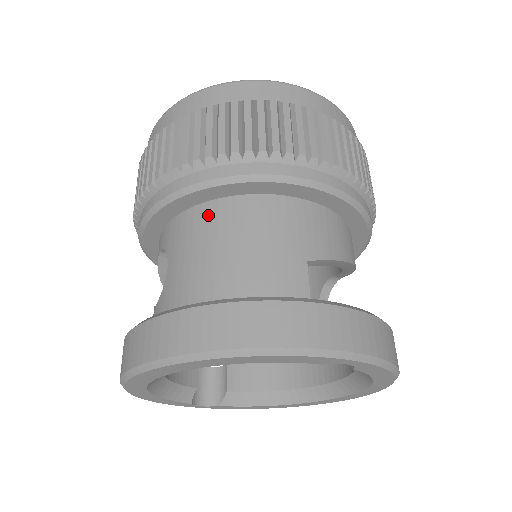
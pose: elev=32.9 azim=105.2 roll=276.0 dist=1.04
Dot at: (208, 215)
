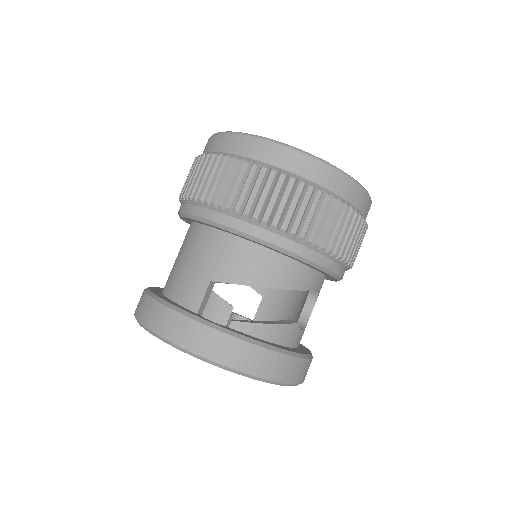
Dot at: (188, 232)
